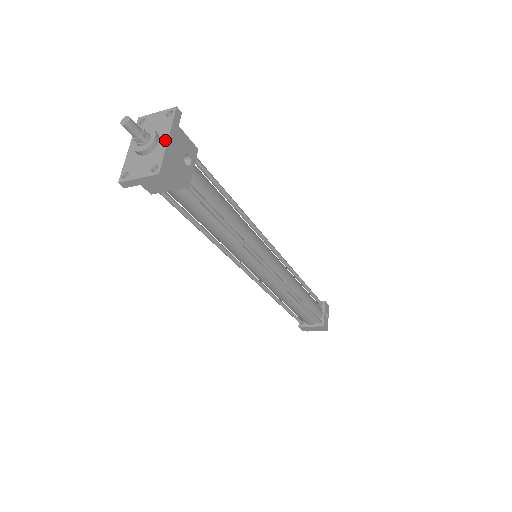
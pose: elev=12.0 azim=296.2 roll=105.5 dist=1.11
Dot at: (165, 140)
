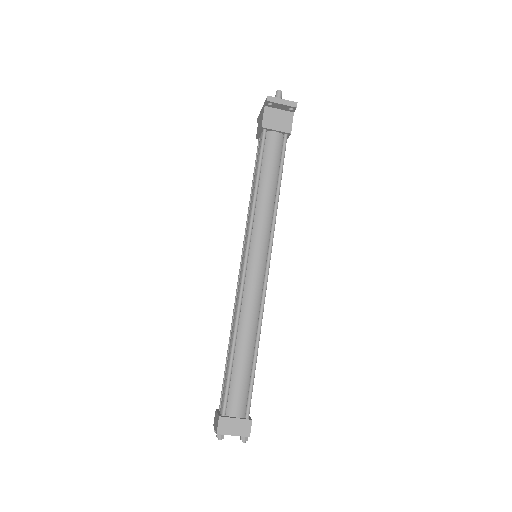
Dot at: occluded
